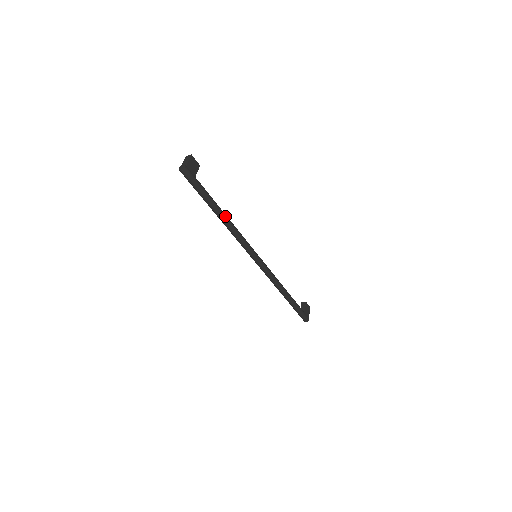
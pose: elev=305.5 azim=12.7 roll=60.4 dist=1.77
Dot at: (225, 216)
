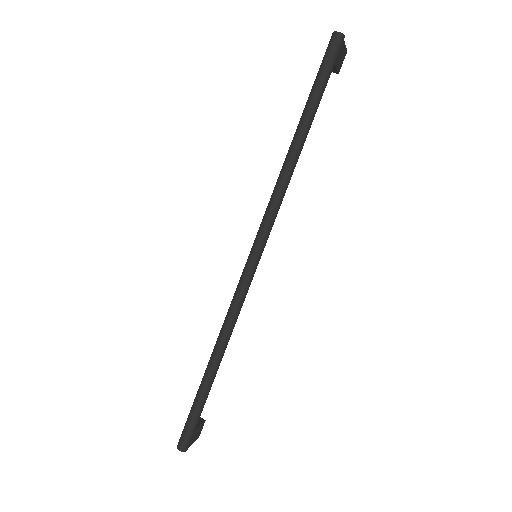
Dot at: occluded
